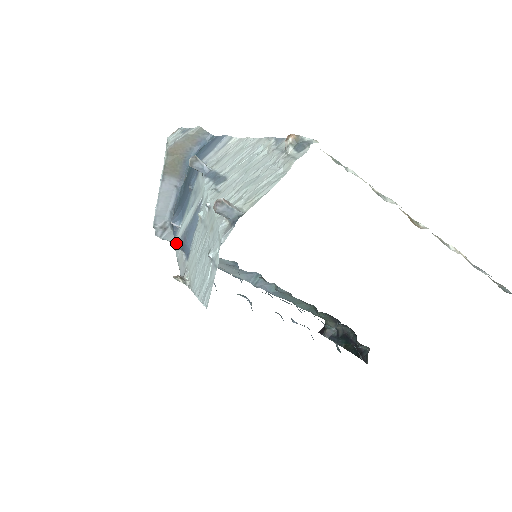
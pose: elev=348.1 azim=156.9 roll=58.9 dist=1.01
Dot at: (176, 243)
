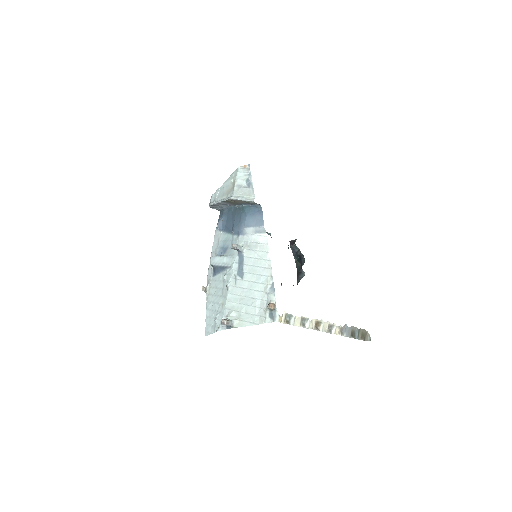
Dot at: (211, 263)
